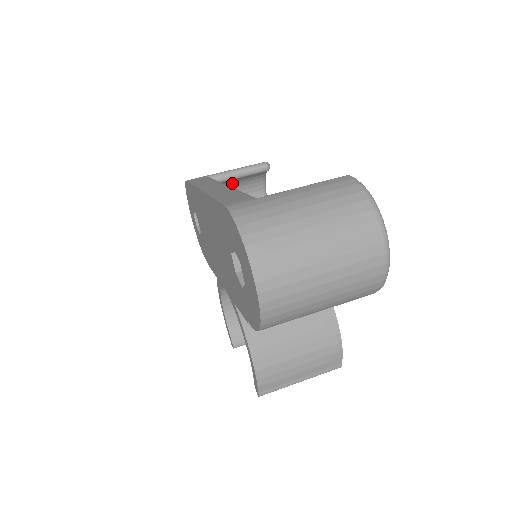
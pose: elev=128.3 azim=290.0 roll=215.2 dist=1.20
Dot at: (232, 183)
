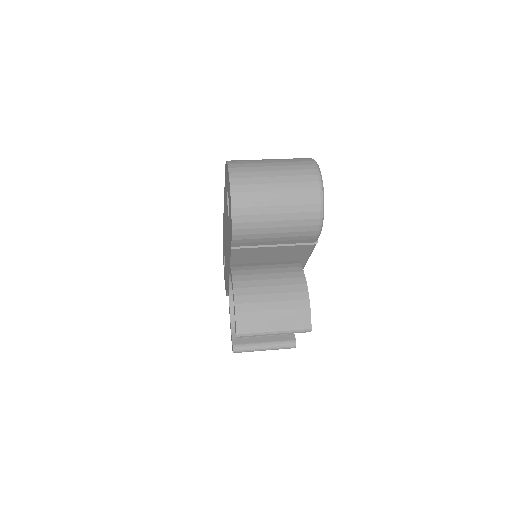
Dot at: occluded
